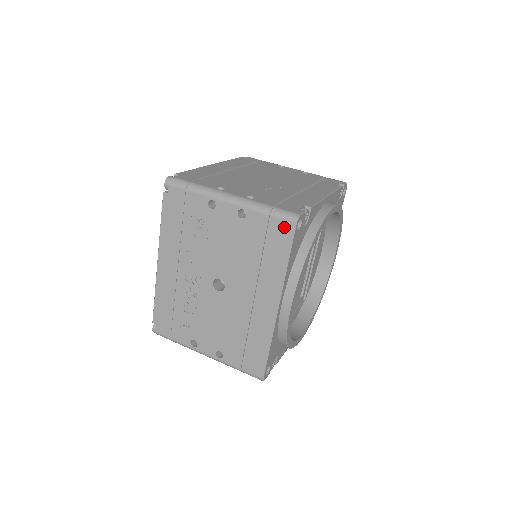
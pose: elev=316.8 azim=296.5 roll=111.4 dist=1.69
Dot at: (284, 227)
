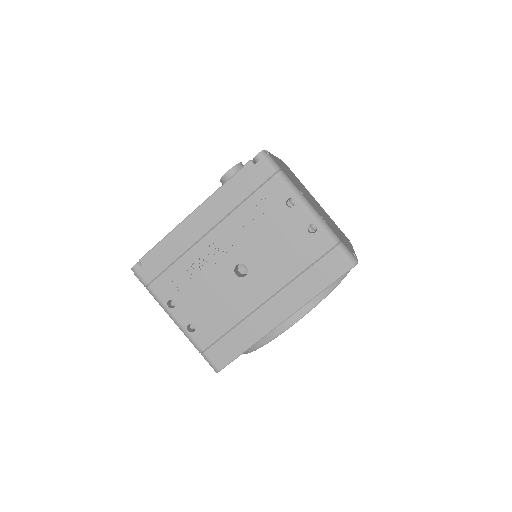
Dot at: (341, 263)
